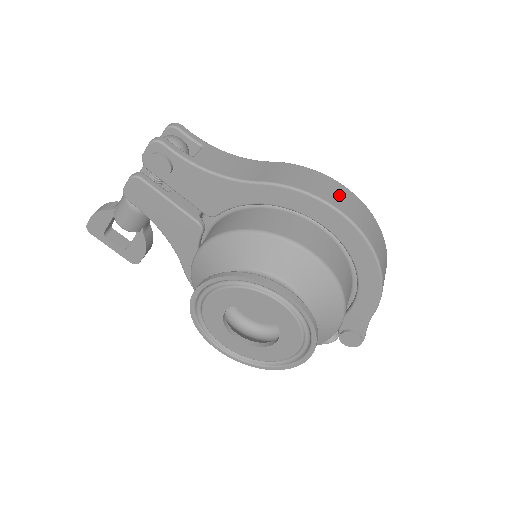
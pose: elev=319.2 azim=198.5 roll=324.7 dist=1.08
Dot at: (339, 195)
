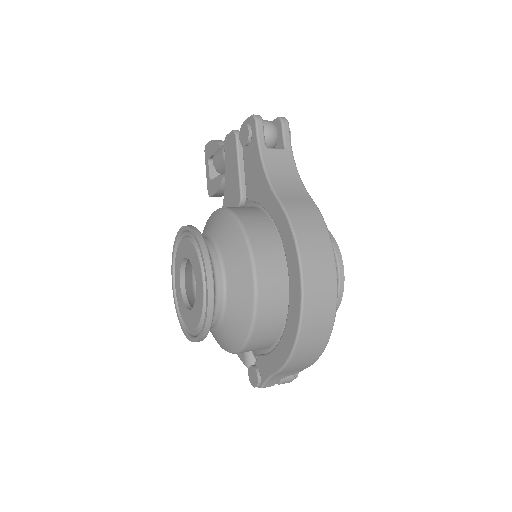
Dot at: (319, 261)
